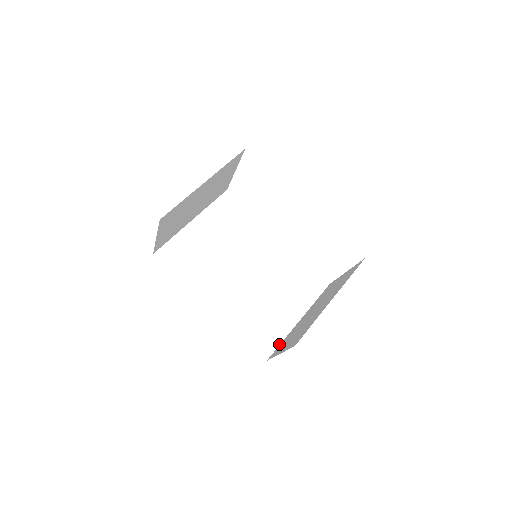
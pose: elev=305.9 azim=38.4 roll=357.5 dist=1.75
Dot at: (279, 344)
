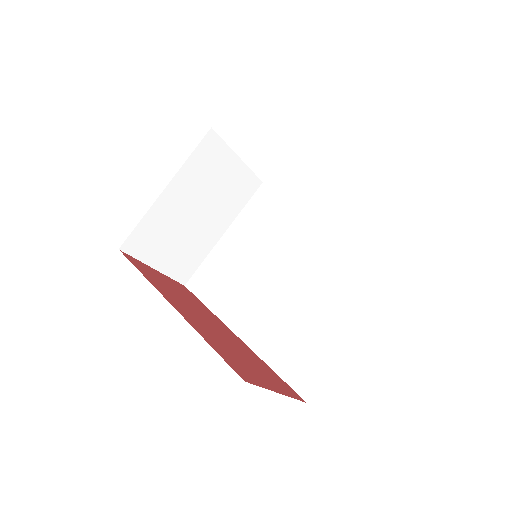
Dot at: (326, 375)
